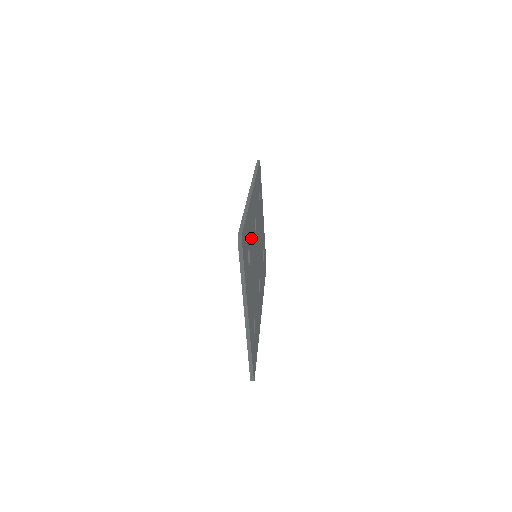
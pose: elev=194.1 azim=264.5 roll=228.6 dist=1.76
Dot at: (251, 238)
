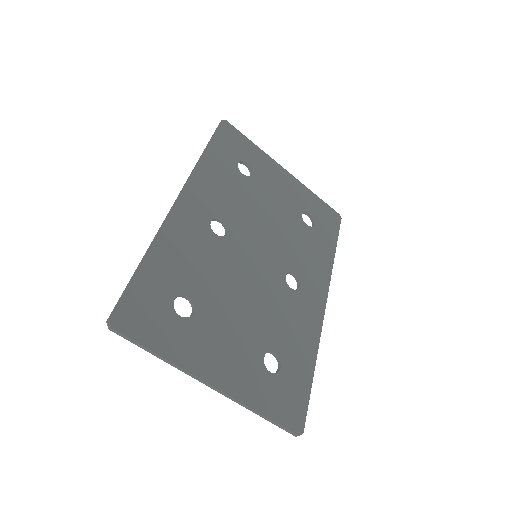
Dot at: (194, 268)
